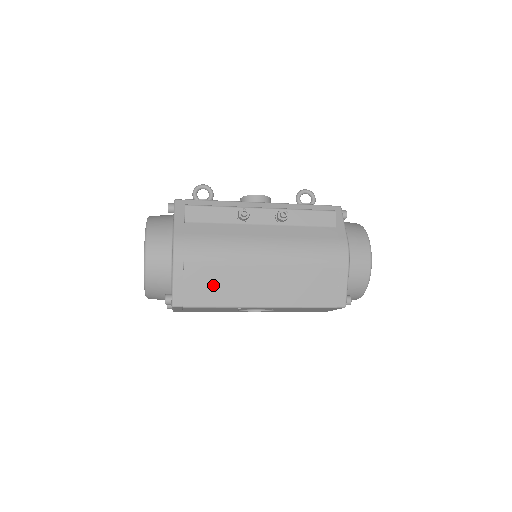
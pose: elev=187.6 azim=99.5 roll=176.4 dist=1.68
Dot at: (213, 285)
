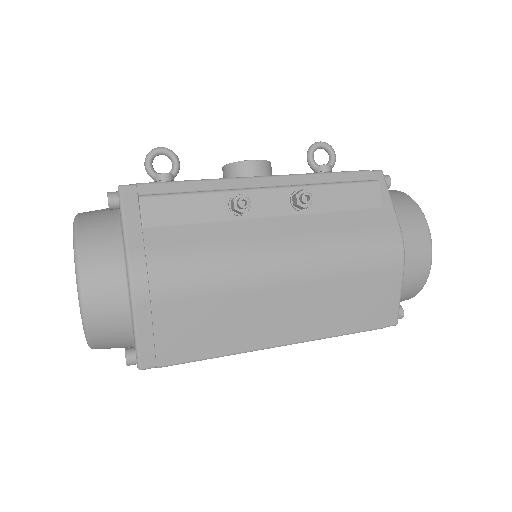
Dot at: (203, 327)
